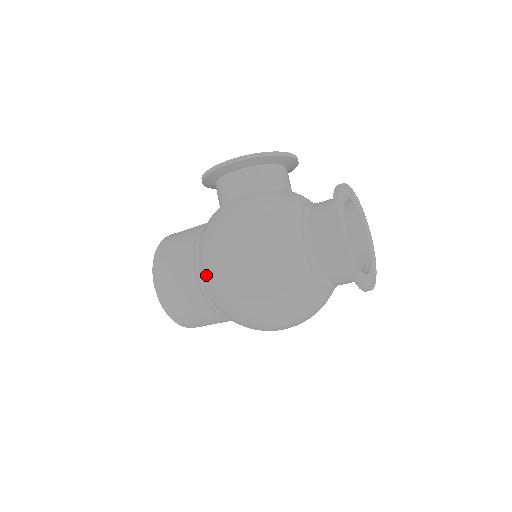
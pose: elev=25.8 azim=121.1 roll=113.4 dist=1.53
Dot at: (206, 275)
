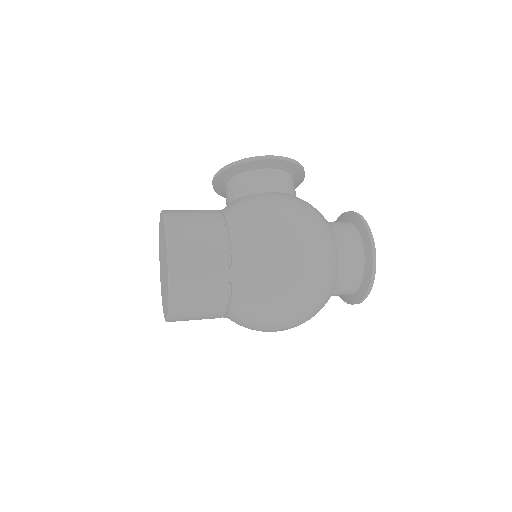
Dot at: (250, 249)
